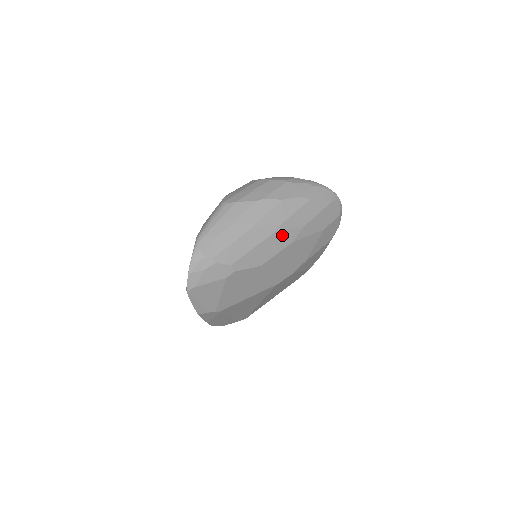
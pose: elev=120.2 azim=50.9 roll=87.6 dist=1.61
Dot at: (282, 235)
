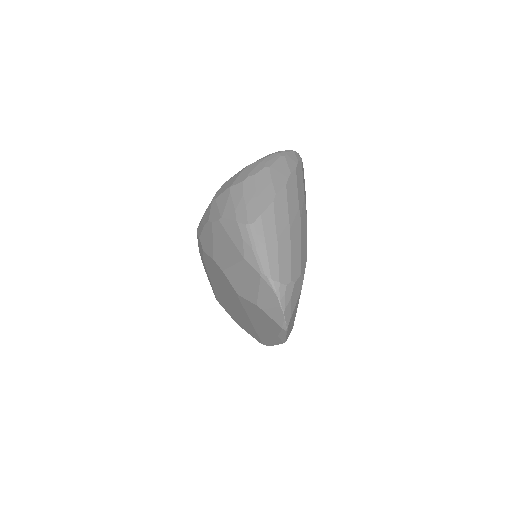
Dot at: (303, 217)
